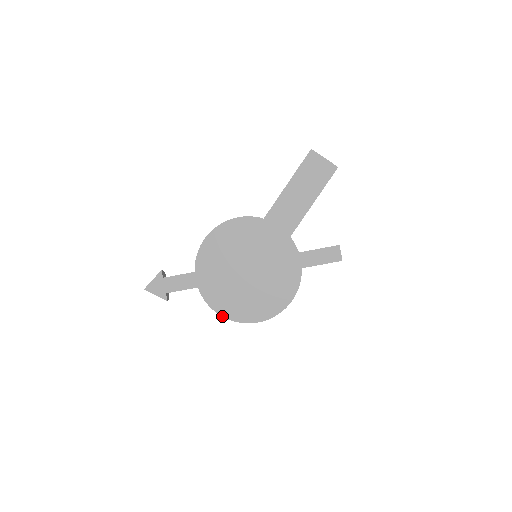
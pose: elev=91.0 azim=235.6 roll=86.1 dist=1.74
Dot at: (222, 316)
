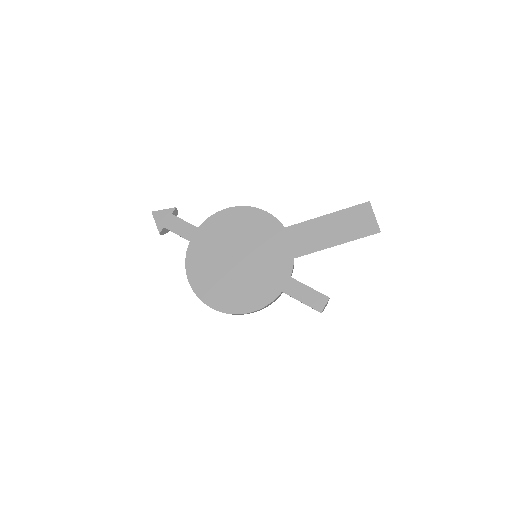
Dot at: (188, 279)
